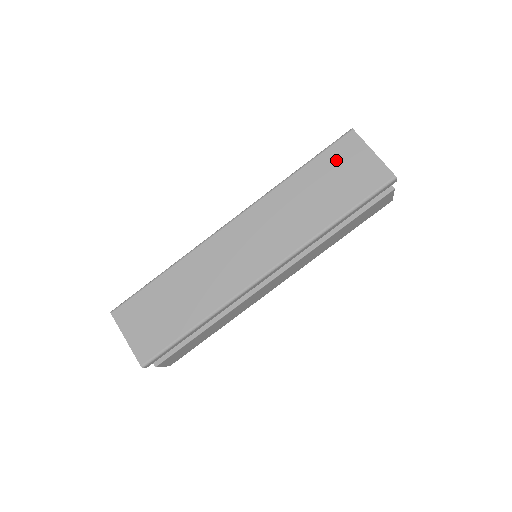
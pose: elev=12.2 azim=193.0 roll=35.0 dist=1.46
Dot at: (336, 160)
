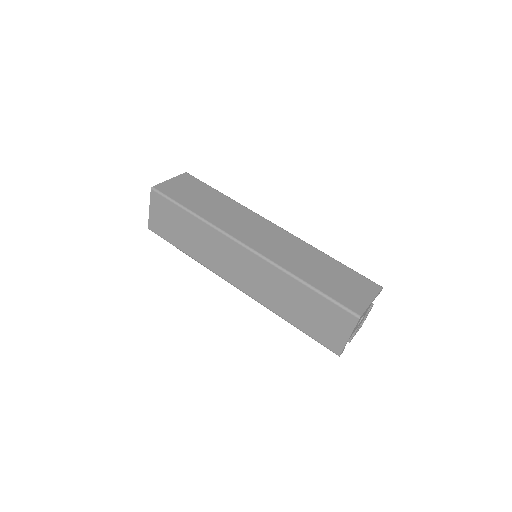
Dot at: (329, 312)
